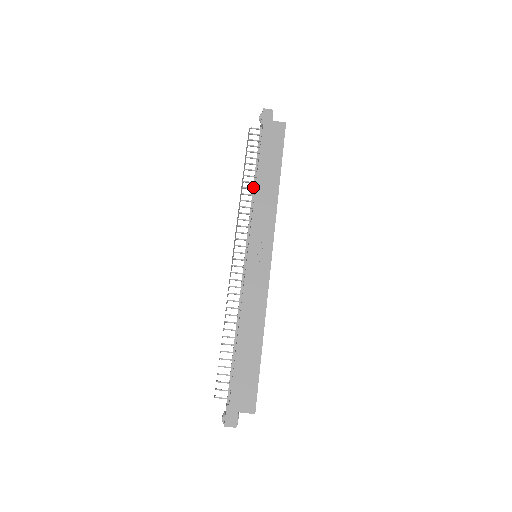
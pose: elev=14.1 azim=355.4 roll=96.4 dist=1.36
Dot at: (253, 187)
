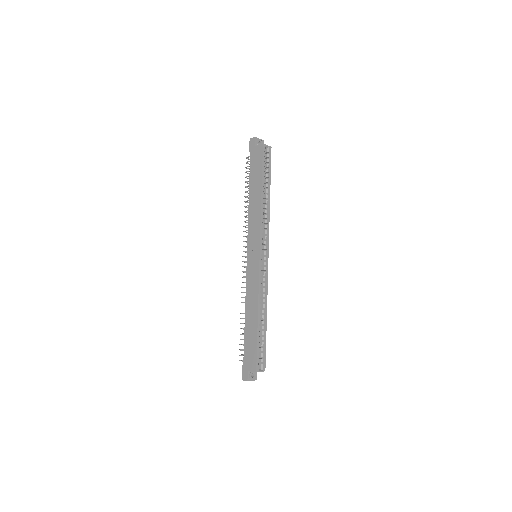
Dot at: occluded
